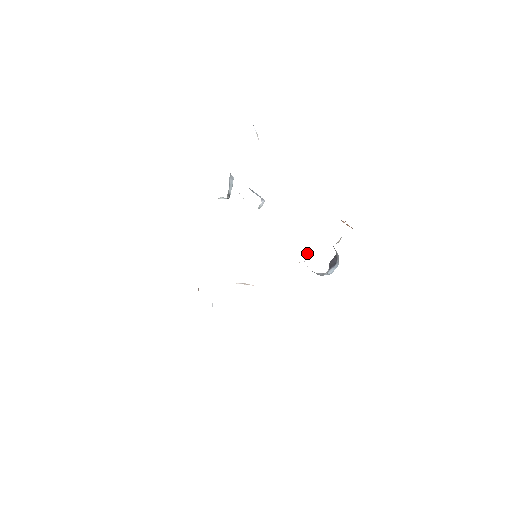
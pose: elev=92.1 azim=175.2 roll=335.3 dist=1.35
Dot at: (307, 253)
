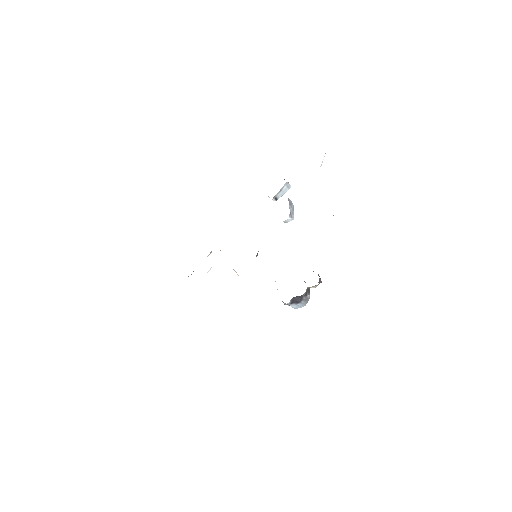
Dot at: occluded
